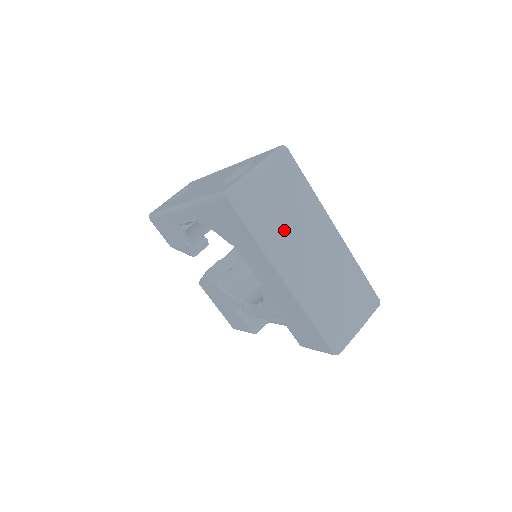
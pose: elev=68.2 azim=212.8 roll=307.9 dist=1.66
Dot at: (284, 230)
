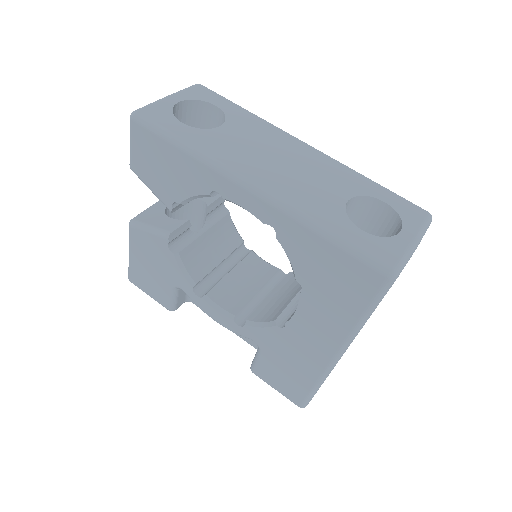
Dot at: occluded
